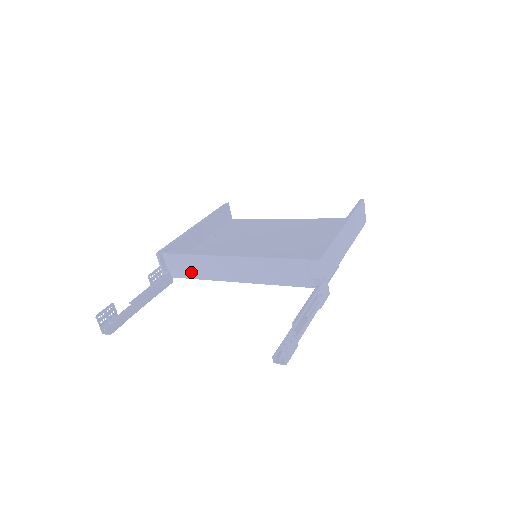
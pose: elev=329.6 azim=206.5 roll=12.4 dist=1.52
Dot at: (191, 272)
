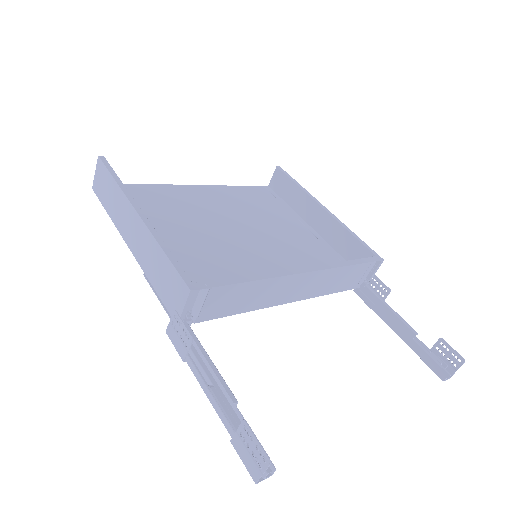
Dot at: (236, 306)
